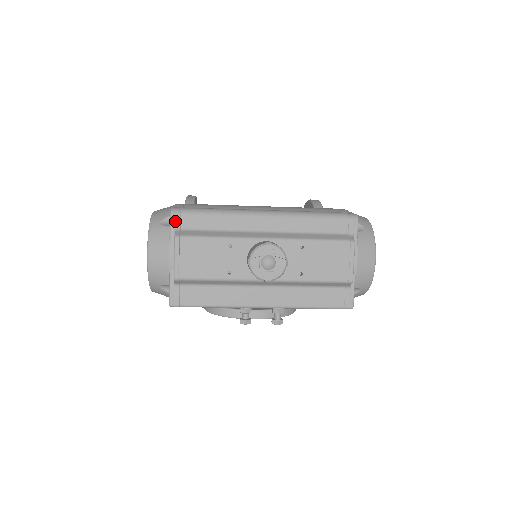
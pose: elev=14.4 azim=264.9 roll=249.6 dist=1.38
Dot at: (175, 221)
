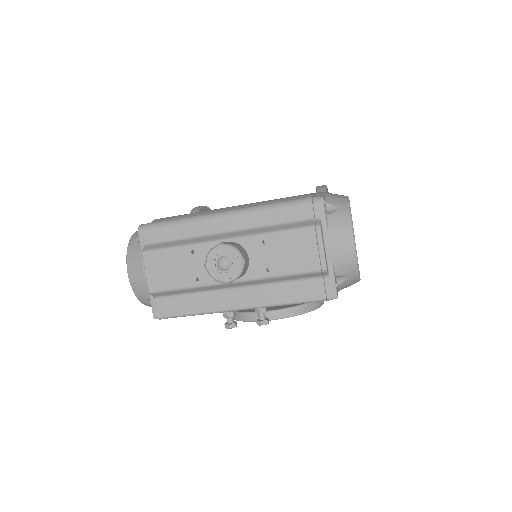
Dot at: (143, 237)
